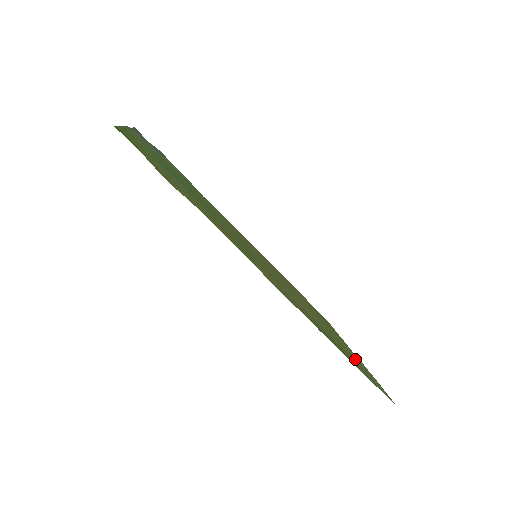
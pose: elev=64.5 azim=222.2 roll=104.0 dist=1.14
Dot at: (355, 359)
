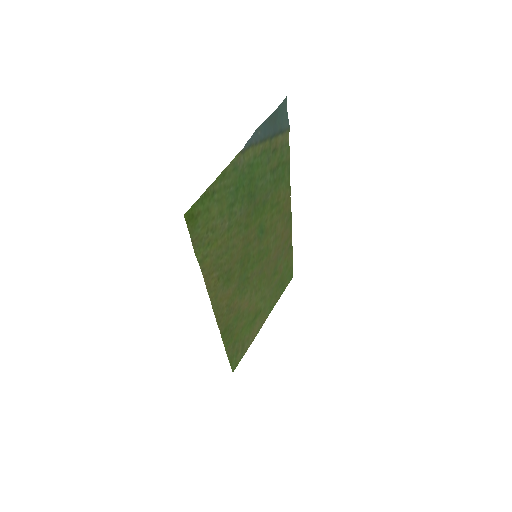
Dot at: (248, 335)
